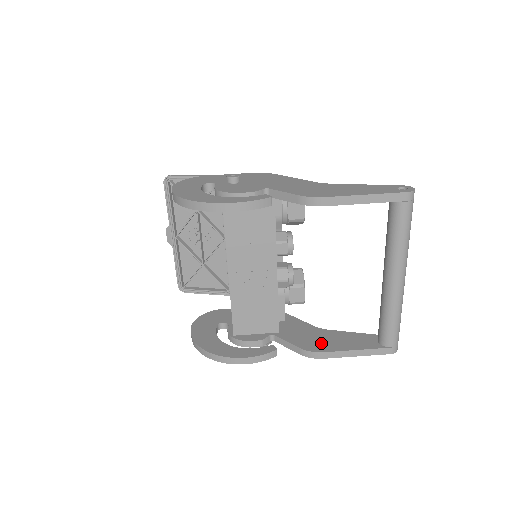
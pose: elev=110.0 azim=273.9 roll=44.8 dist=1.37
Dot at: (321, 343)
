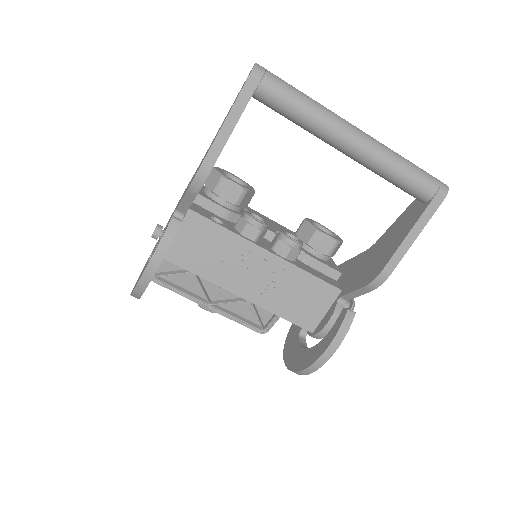
Dot at: (377, 262)
